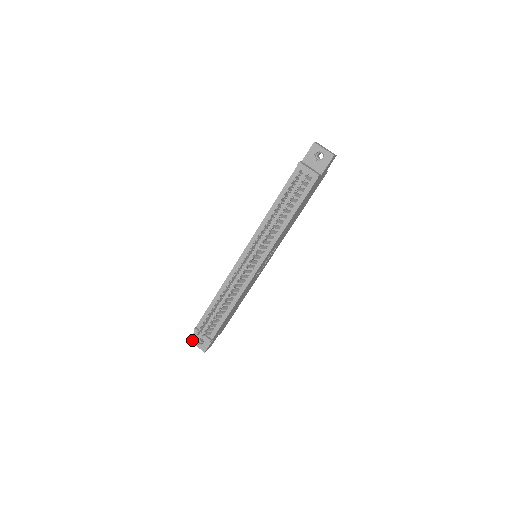
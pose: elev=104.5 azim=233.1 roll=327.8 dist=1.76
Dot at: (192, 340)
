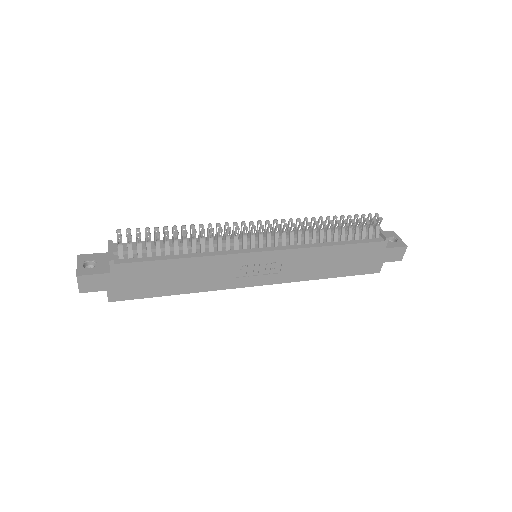
Dot at: (81, 257)
